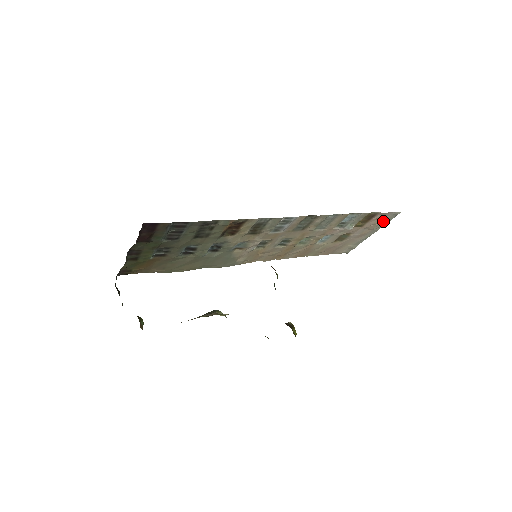
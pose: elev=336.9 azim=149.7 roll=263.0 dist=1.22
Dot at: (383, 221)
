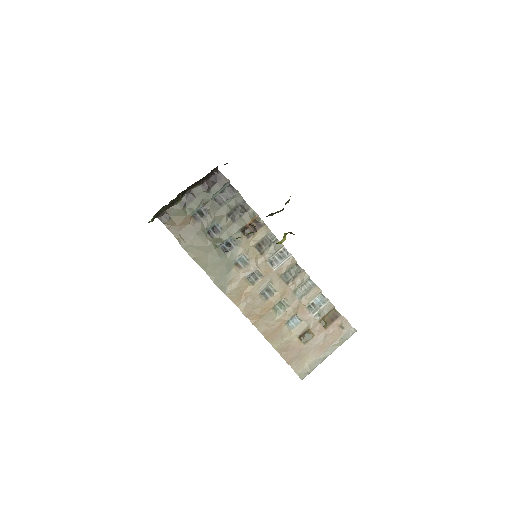
Dot at: (341, 336)
